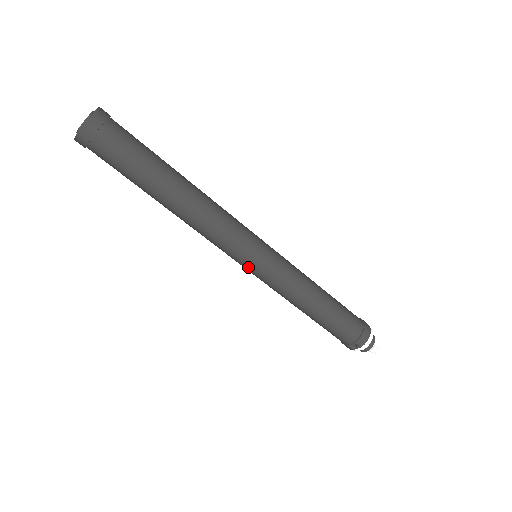
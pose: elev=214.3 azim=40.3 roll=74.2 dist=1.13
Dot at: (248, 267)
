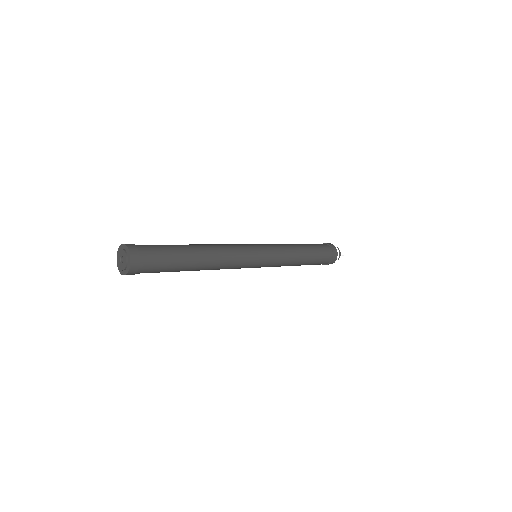
Dot at: occluded
